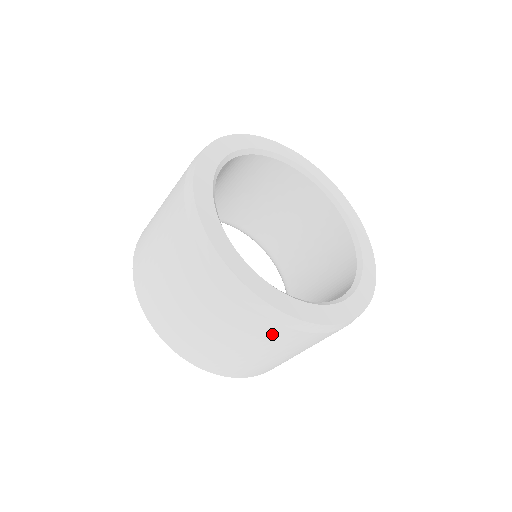
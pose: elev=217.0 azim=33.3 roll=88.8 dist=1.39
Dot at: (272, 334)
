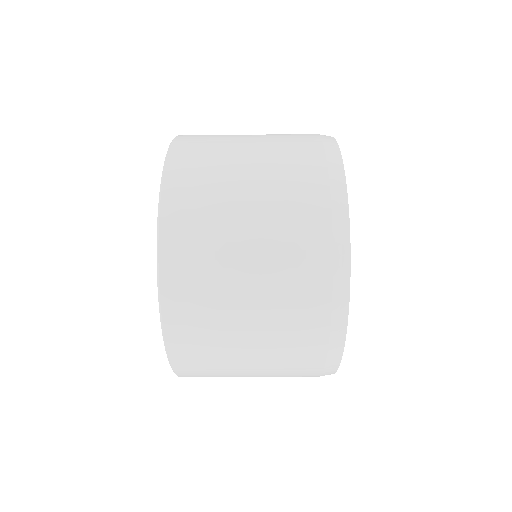
Dot at: (306, 318)
